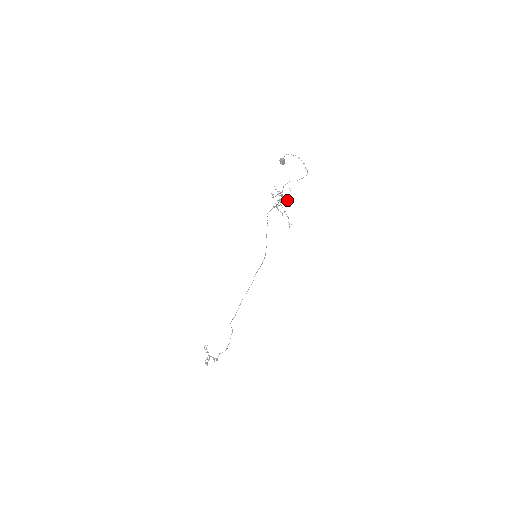
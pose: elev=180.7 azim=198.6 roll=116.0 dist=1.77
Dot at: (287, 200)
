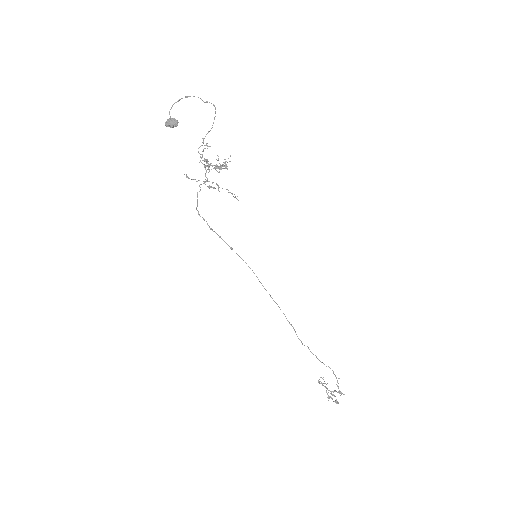
Dot at: occluded
